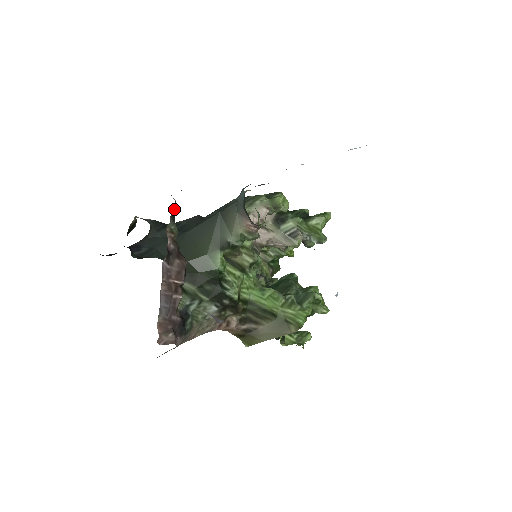
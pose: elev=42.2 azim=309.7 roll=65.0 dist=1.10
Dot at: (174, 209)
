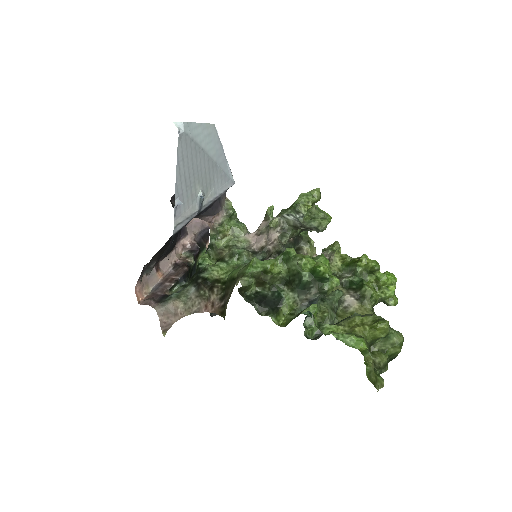
Dot at: (196, 248)
